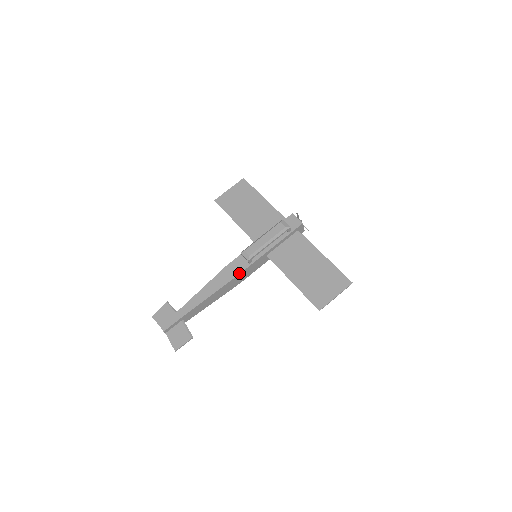
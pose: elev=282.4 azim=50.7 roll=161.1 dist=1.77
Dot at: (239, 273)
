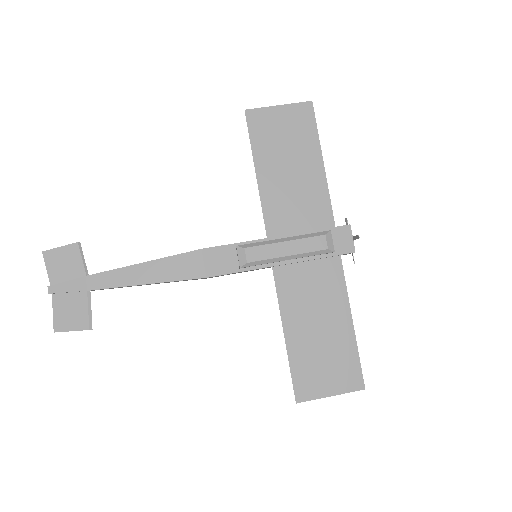
Dot at: (215, 274)
